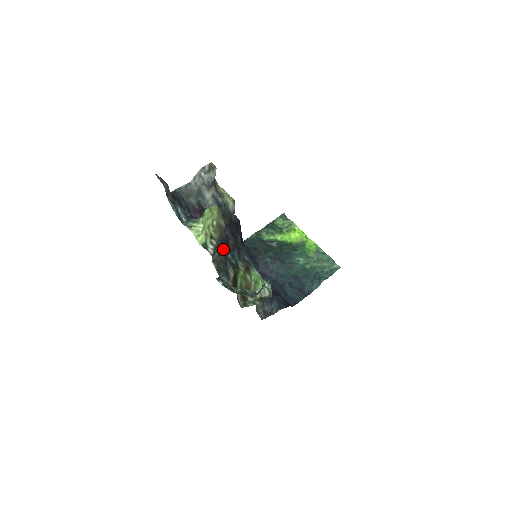
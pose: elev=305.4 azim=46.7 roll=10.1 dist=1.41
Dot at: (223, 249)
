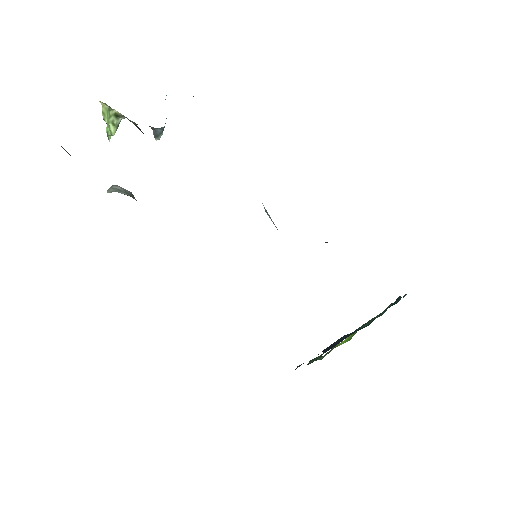
Dot at: occluded
